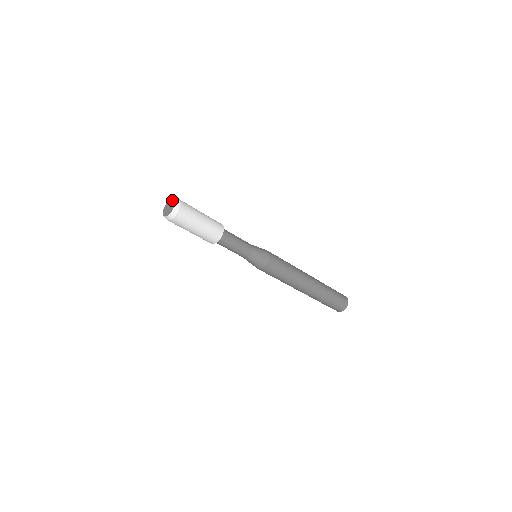
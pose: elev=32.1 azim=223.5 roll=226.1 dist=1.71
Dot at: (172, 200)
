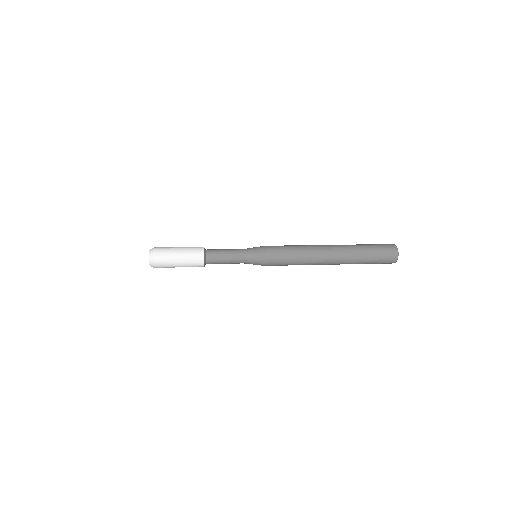
Dot at: (149, 252)
